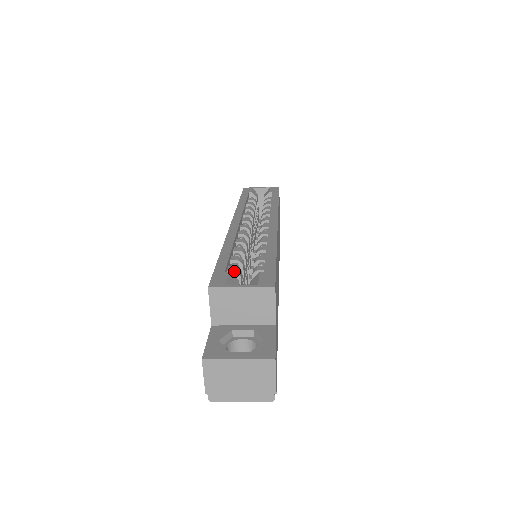
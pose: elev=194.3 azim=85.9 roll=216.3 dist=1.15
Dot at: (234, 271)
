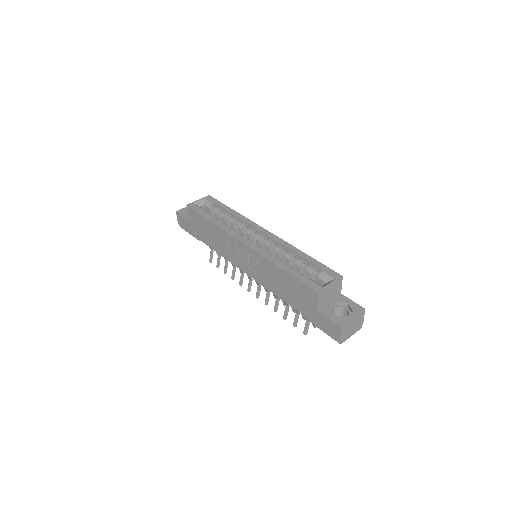
Dot at: (304, 276)
